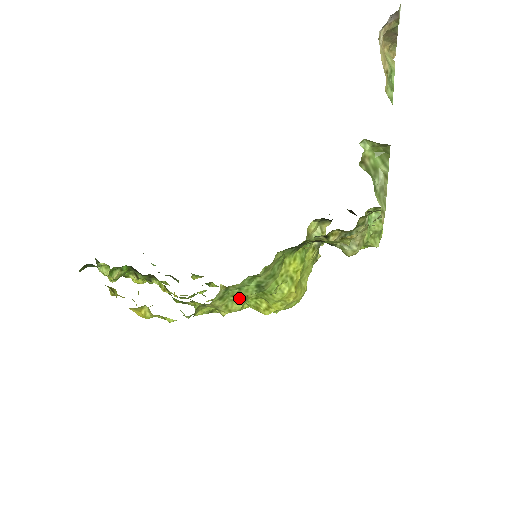
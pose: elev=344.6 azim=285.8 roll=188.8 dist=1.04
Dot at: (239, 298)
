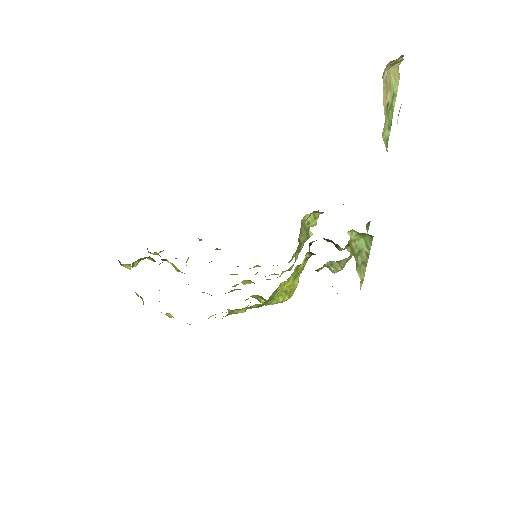
Dot at: occluded
